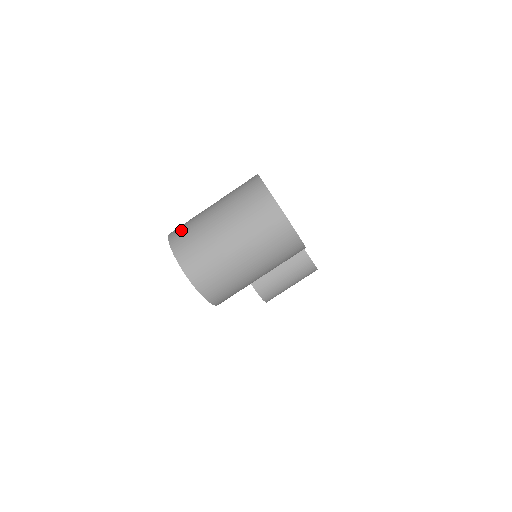
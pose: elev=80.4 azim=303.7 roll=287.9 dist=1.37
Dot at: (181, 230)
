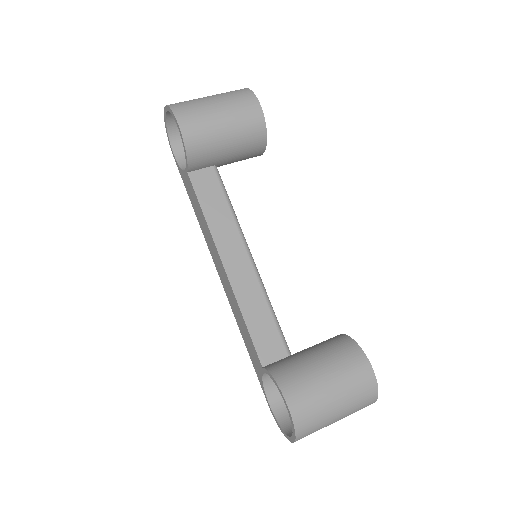
Dot at: (178, 131)
